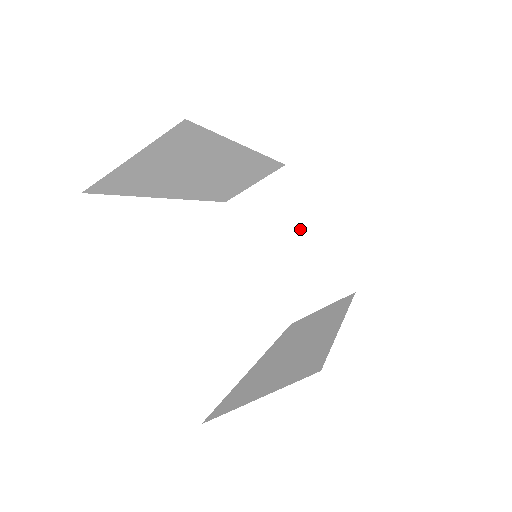
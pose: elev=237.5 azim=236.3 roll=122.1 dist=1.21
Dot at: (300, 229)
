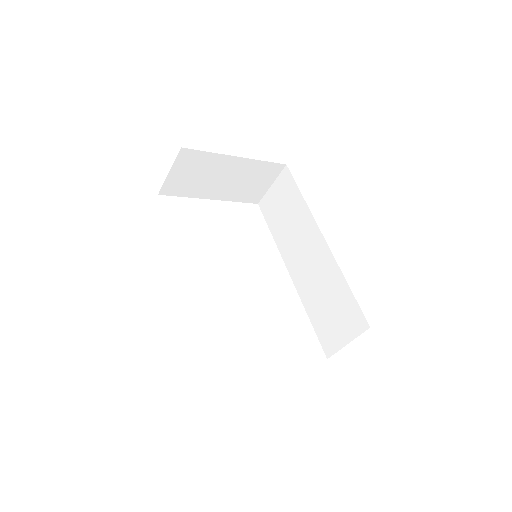
Dot at: (225, 167)
